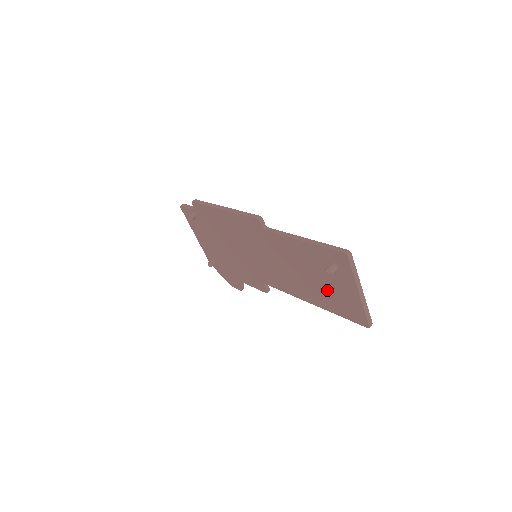
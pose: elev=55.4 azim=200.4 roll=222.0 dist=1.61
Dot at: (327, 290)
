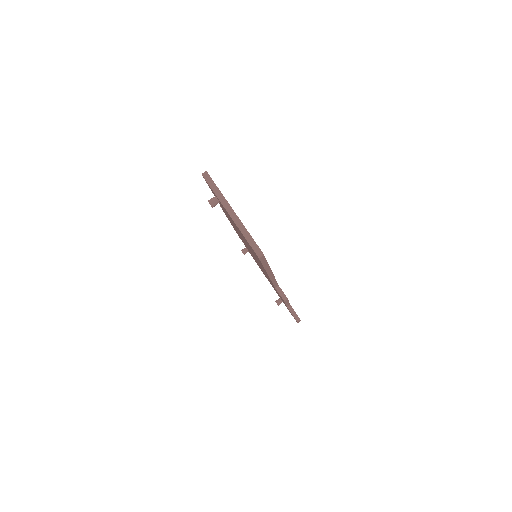
Dot at: (244, 239)
